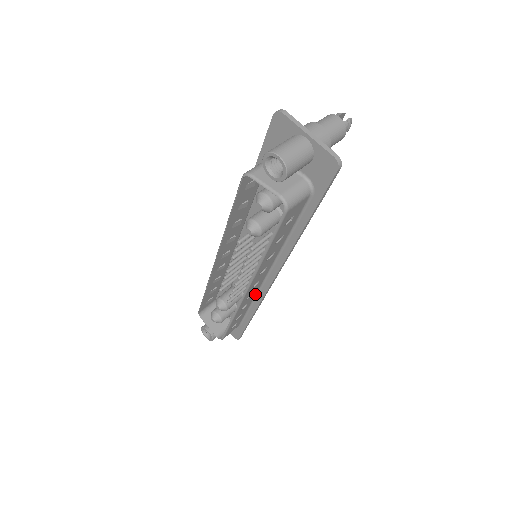
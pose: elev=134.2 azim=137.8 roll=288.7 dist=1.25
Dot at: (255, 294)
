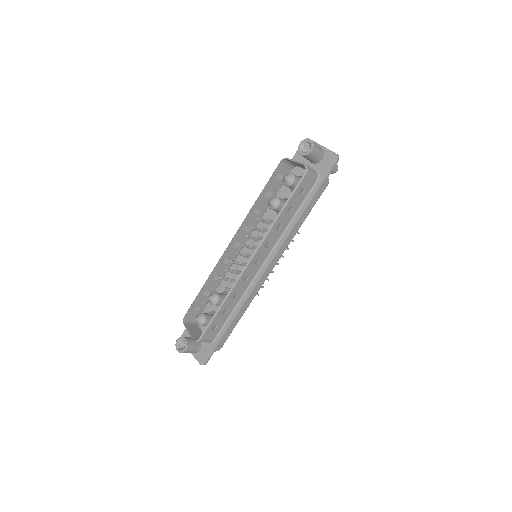
Dot at: (246, 288)
